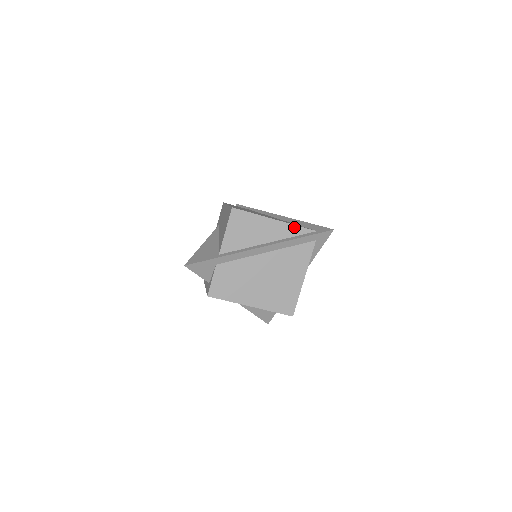
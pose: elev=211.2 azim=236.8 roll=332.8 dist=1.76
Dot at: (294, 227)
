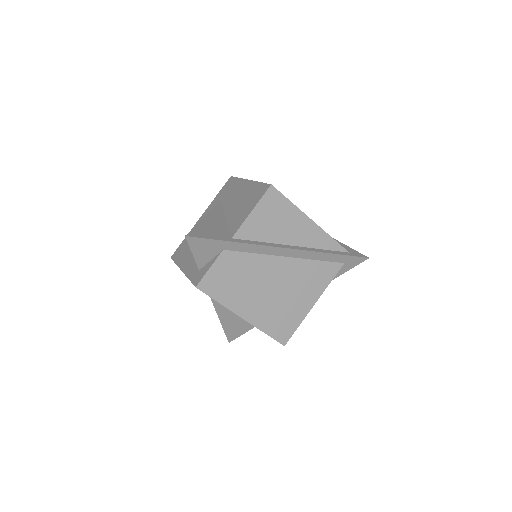
Dot at: (328, 238)
